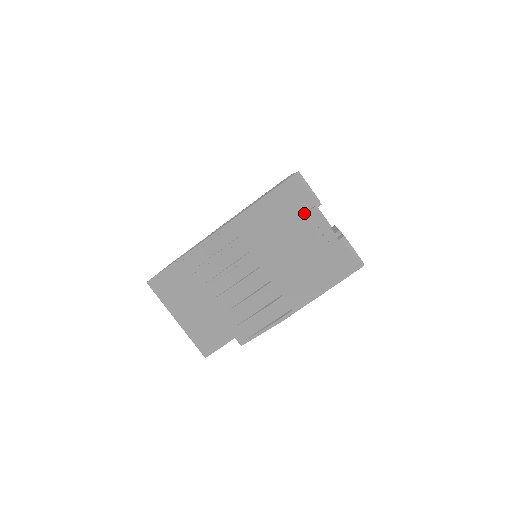
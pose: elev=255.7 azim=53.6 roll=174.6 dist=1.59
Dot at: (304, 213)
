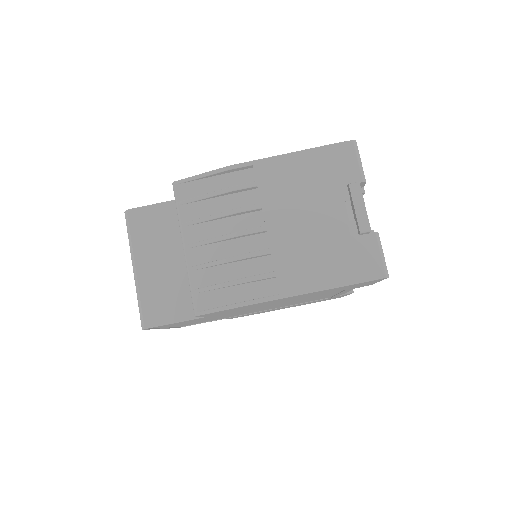
Dot at: (343, 186)
